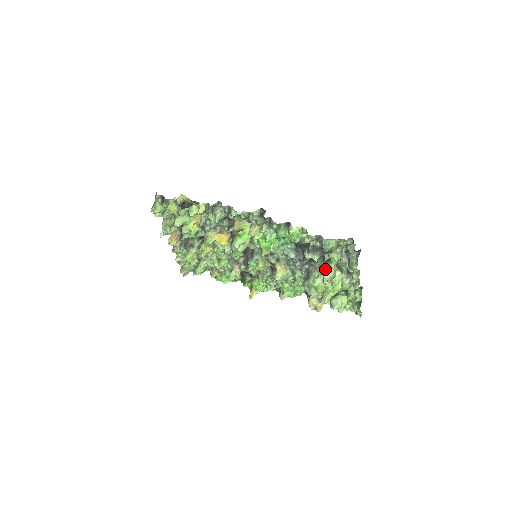
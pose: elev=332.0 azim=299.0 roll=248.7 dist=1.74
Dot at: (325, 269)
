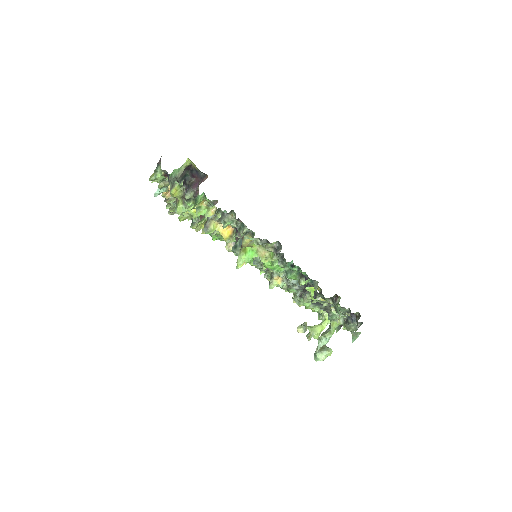
Dot at: (322, 336)
